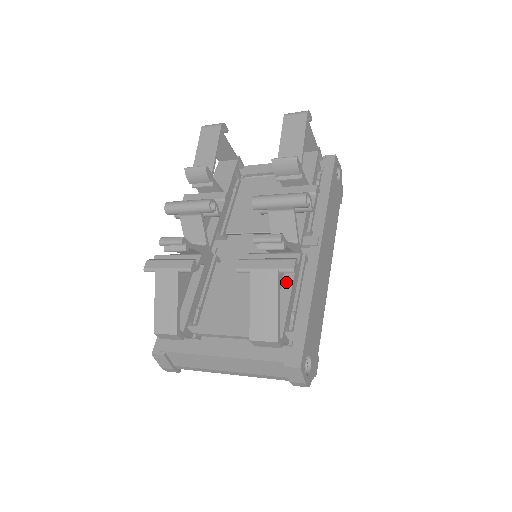
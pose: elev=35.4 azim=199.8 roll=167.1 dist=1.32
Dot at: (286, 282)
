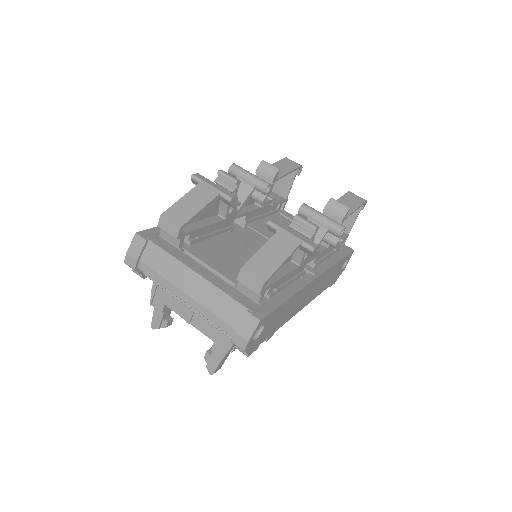
Dot at: (286, 267)
